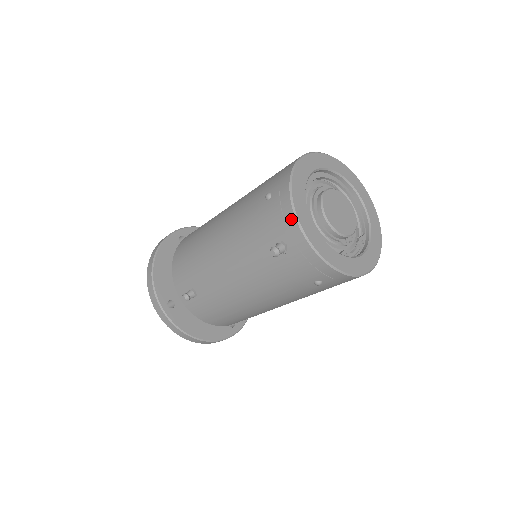
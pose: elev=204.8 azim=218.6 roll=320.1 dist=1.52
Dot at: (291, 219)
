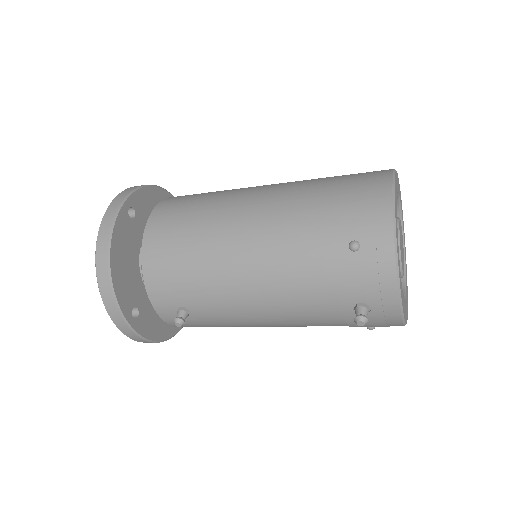
Dot at: (391, 288)
